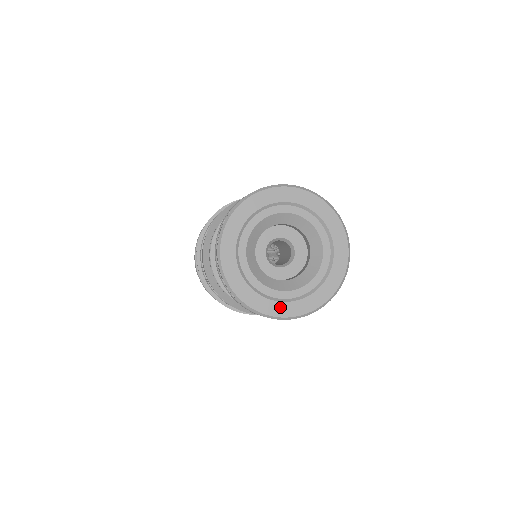
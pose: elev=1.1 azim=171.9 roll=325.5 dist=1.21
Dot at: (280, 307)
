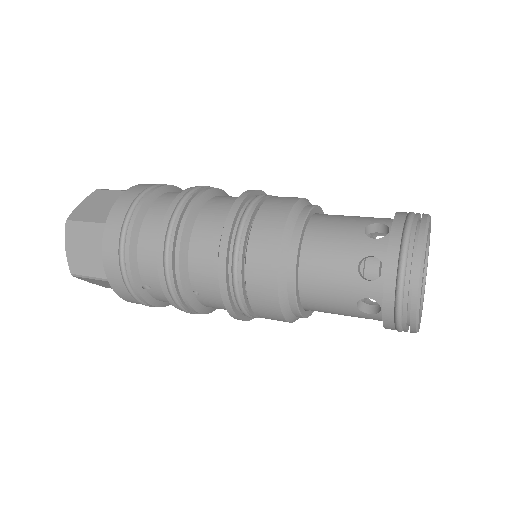
Dot at: (419, 321)
